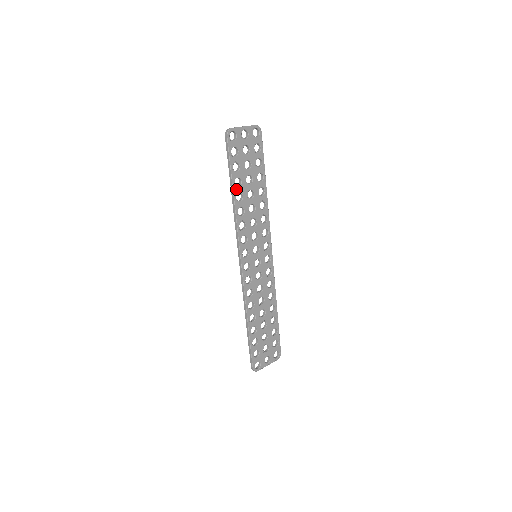
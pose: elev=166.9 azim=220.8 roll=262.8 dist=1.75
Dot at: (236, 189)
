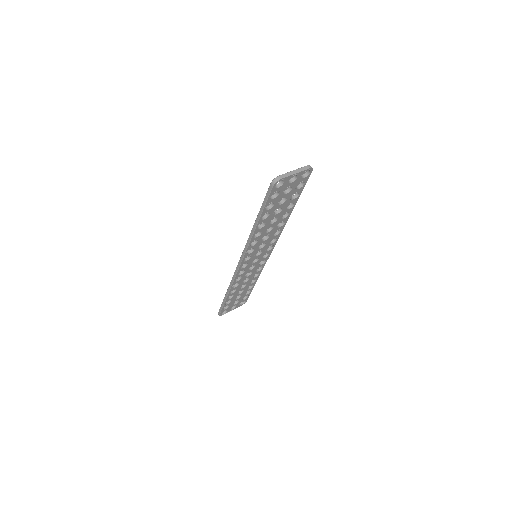
Dot at: (261, 221)
